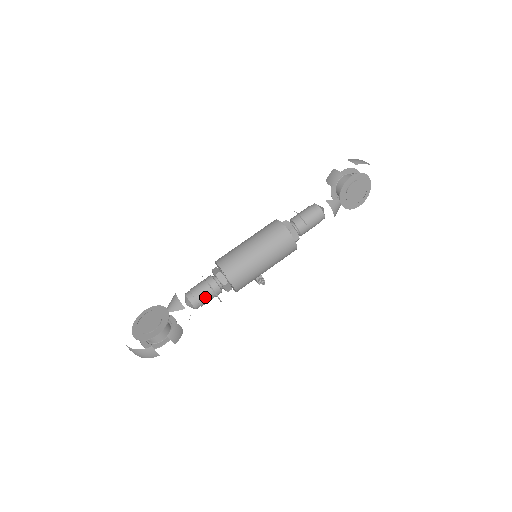
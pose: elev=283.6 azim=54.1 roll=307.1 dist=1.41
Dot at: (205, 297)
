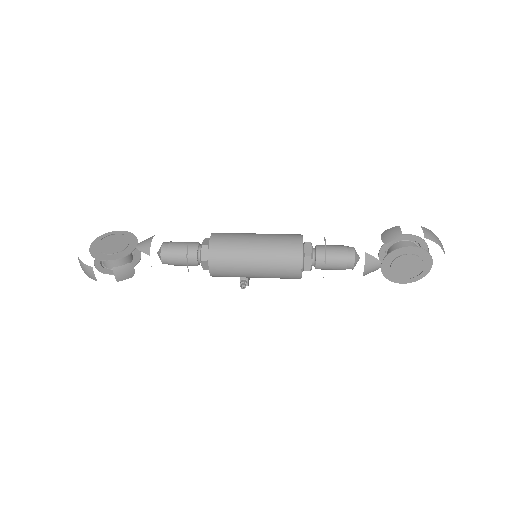
Dot at: (177, 259)
